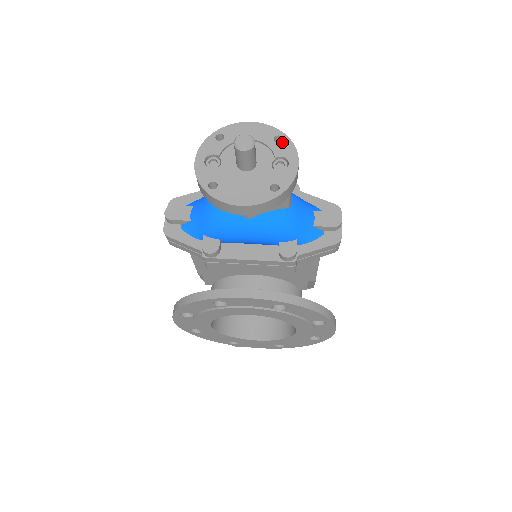
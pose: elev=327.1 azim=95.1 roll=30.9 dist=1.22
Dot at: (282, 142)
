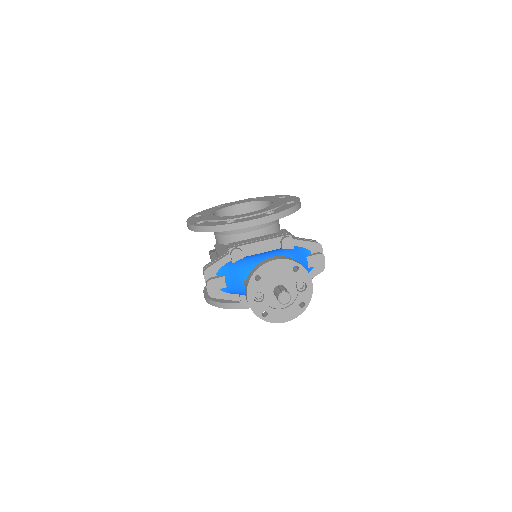
Dot at: (299, 271)
